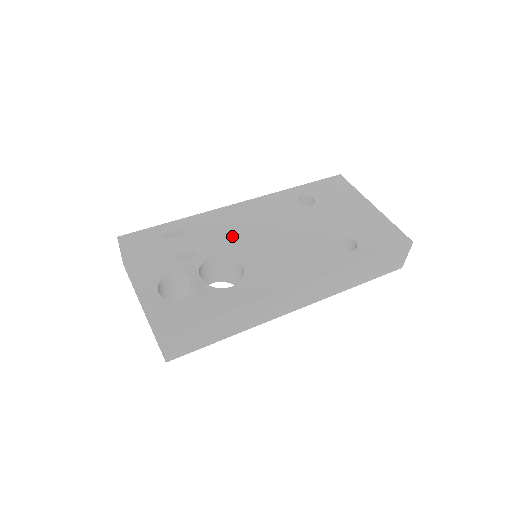
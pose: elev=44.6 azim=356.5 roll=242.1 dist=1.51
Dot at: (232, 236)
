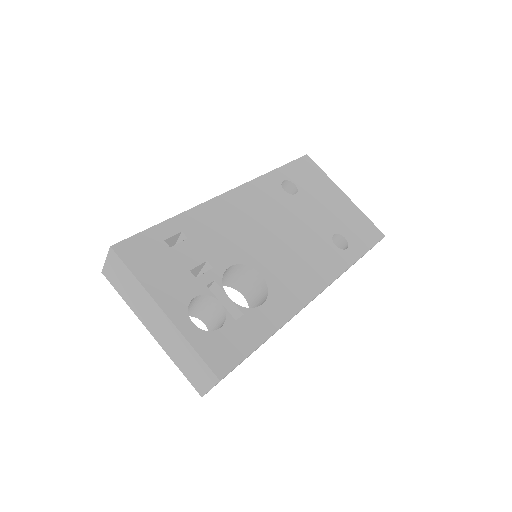
Dot at: (239, 238)
